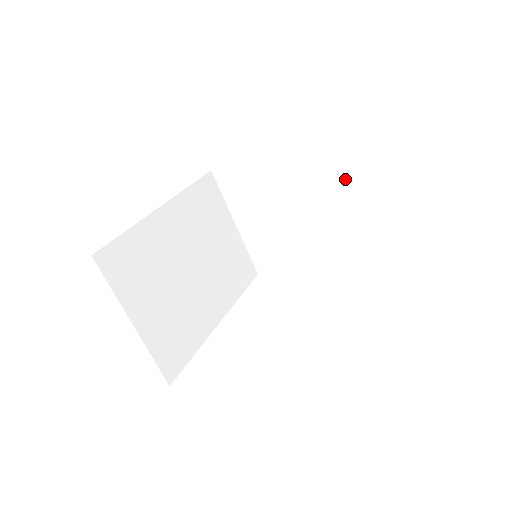
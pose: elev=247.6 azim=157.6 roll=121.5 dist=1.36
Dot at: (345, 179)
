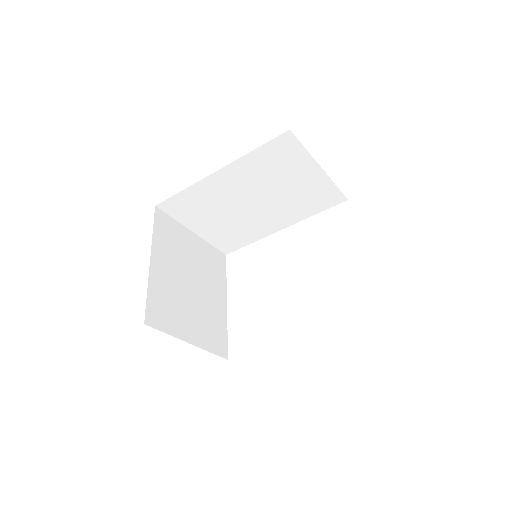
Dot at: occluded
